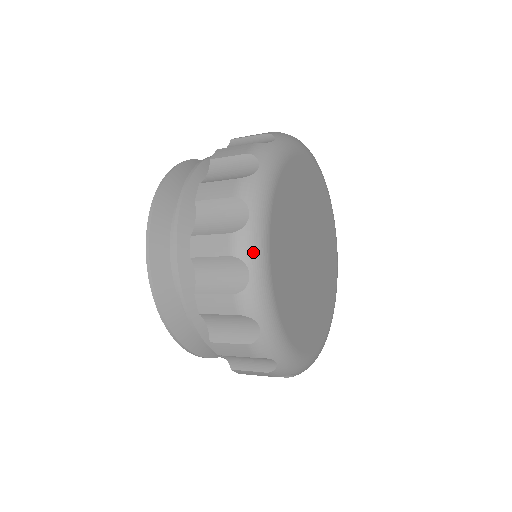
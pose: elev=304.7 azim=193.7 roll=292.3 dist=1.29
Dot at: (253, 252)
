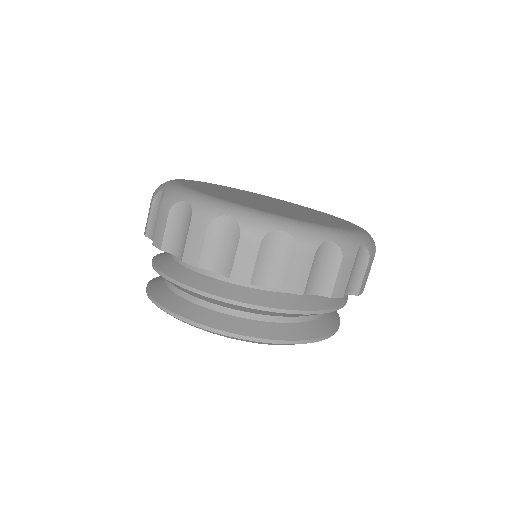
Dot at: (214, 207)
